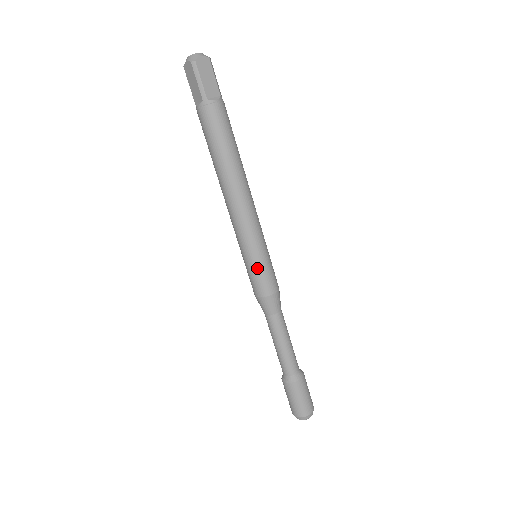
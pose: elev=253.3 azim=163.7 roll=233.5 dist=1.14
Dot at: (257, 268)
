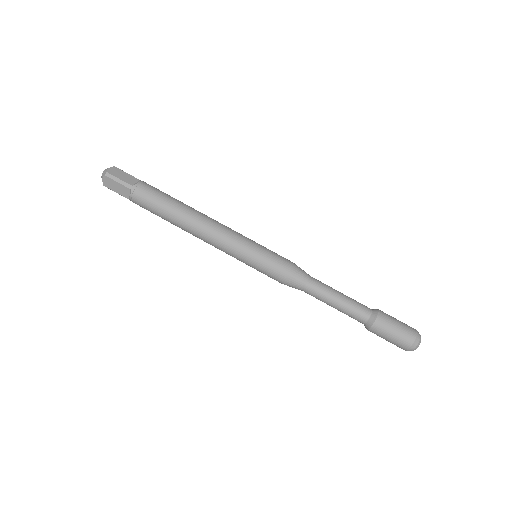
Dot at: (263, 258)
